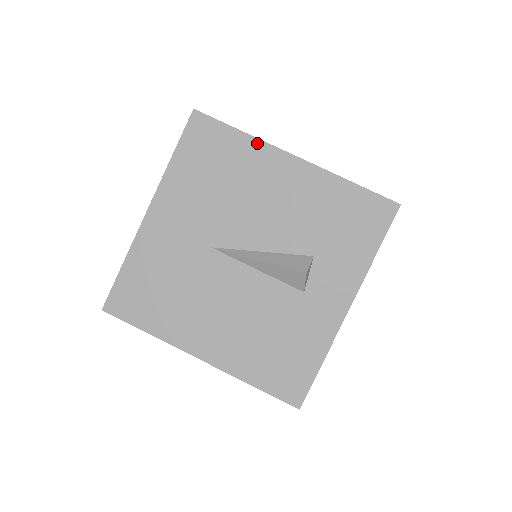
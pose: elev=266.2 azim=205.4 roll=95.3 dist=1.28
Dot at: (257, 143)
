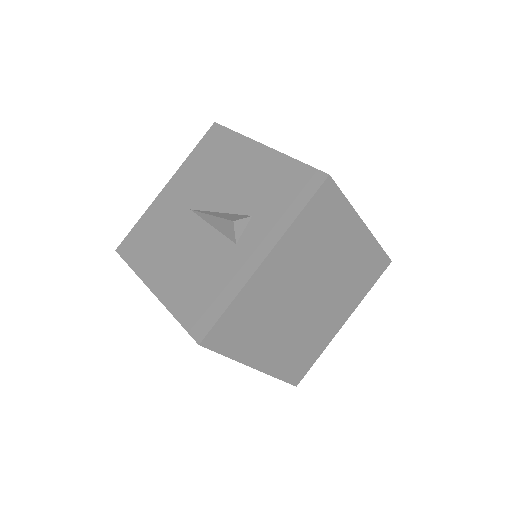
Dot at: (243, 139)
